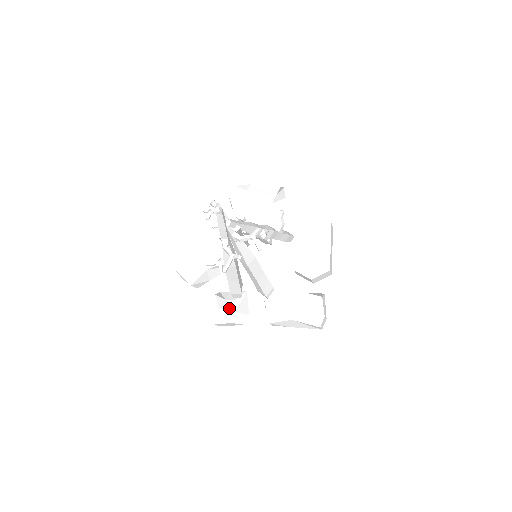
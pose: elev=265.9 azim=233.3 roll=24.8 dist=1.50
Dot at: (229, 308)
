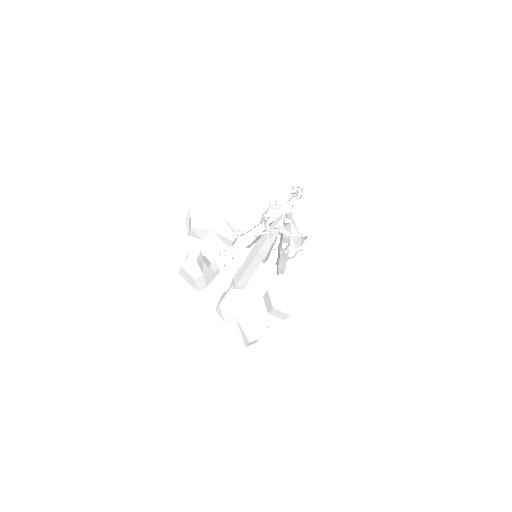
Dot at: (202, 268)
